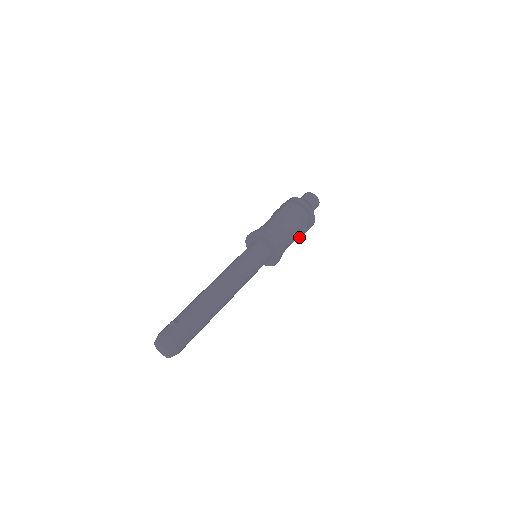
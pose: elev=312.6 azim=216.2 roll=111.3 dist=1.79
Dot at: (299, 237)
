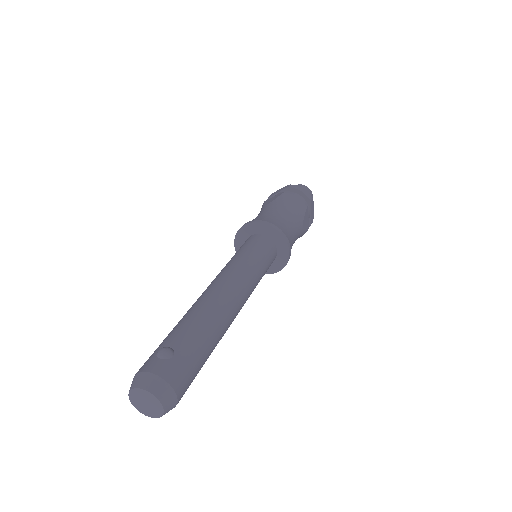
Dot at: occluded
